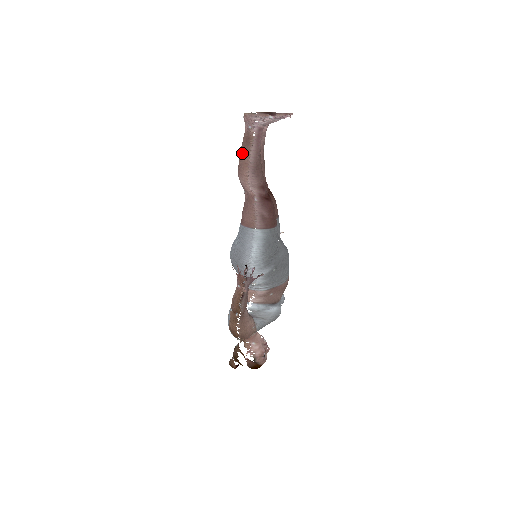
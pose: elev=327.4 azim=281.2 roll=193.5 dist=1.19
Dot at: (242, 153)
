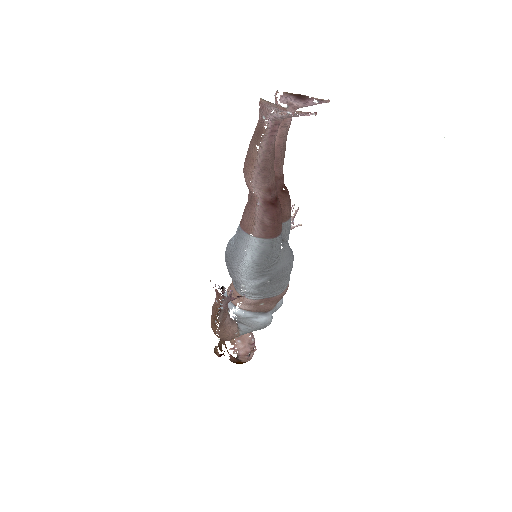
Dot at: (250, 146)
